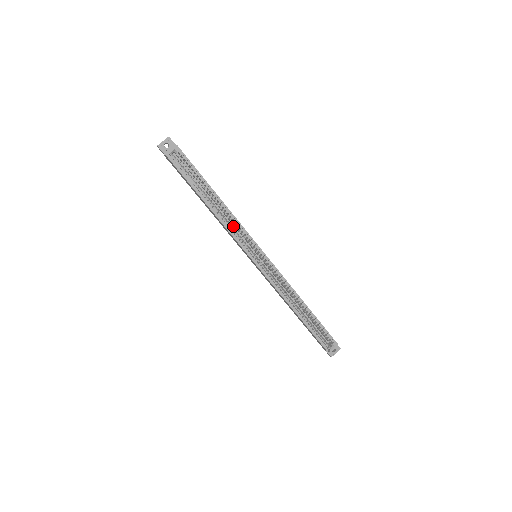
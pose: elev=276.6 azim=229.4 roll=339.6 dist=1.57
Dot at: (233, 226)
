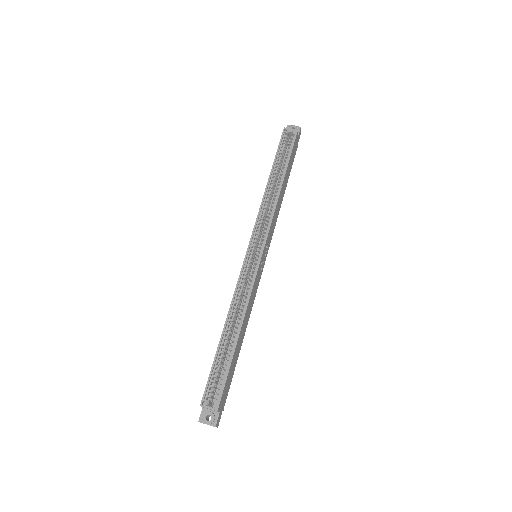
Dot at: occluded
